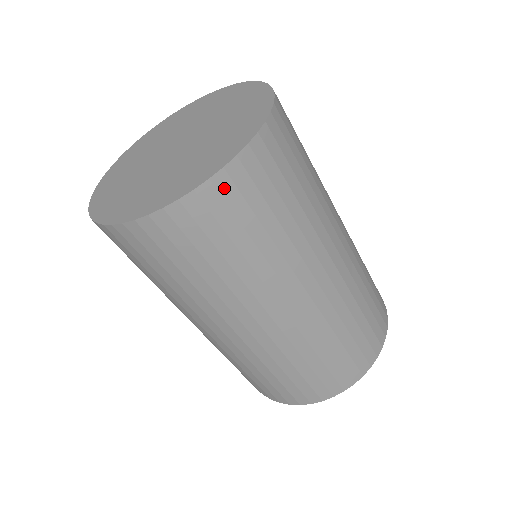
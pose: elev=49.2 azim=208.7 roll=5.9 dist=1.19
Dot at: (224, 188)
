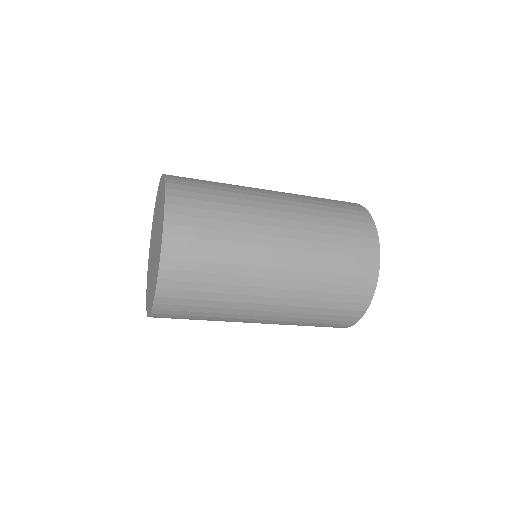
Dot at: (174, 232)
